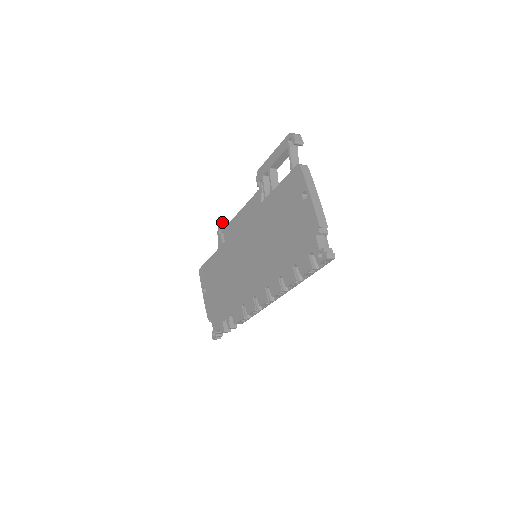
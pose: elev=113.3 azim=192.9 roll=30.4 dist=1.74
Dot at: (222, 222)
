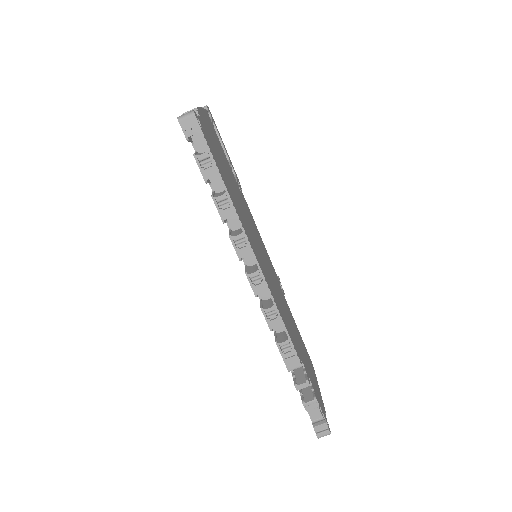
Dot at: occluded
